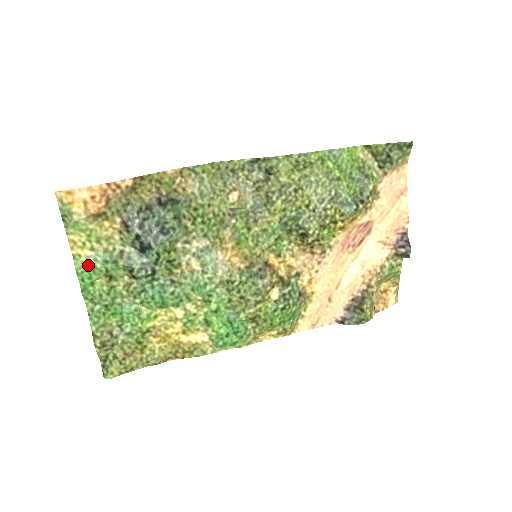
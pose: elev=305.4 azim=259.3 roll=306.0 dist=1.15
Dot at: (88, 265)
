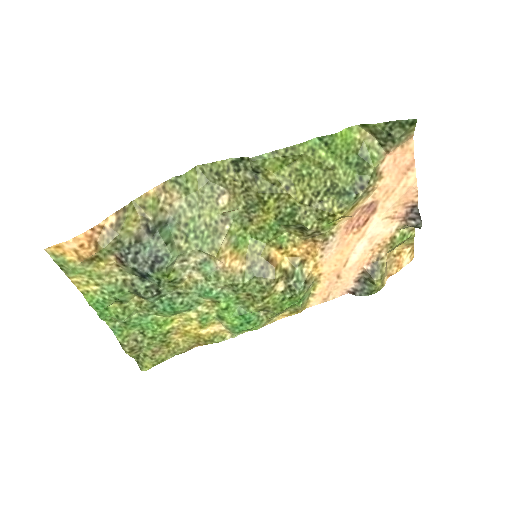
Dot at: (97, 298)
